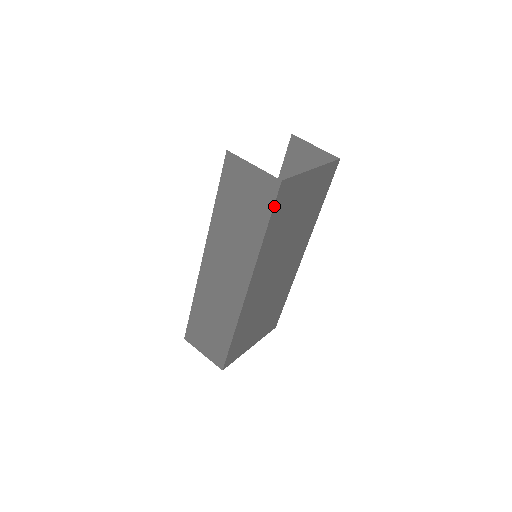
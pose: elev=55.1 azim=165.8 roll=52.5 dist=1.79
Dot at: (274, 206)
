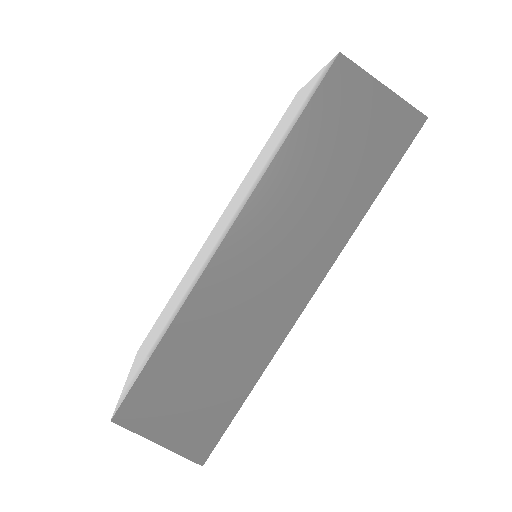
Dot at: (402, 156)
